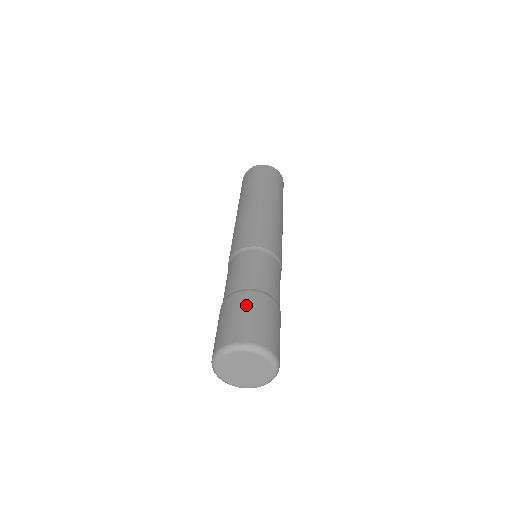
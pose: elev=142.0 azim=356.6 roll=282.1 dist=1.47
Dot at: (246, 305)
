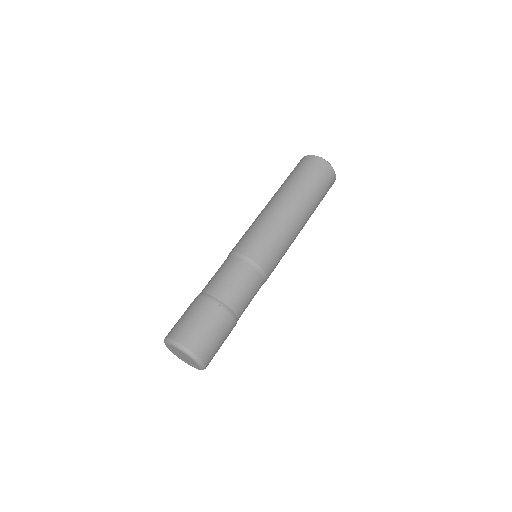
Dot at: (212, 319)
